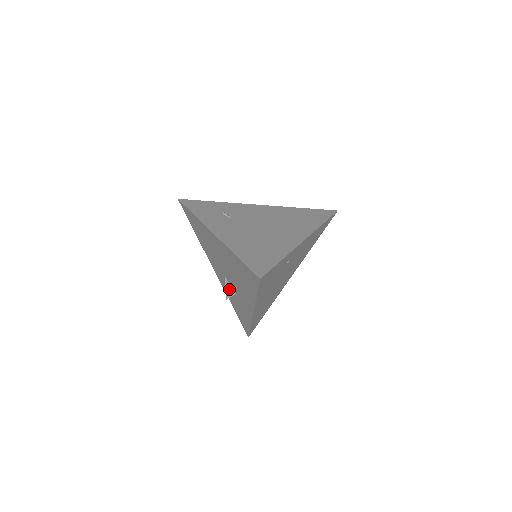
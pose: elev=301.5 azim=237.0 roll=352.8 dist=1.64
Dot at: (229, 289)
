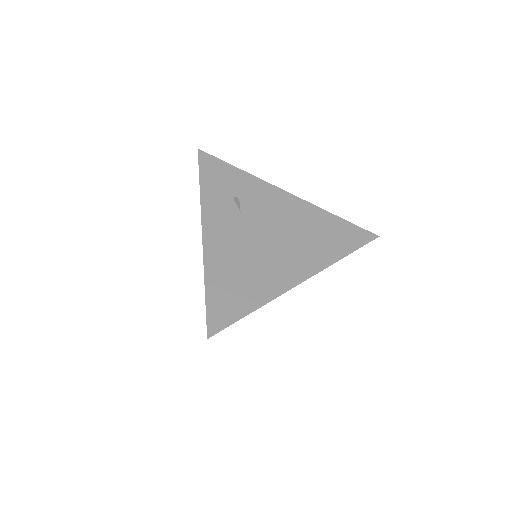
Dot at: occluded
